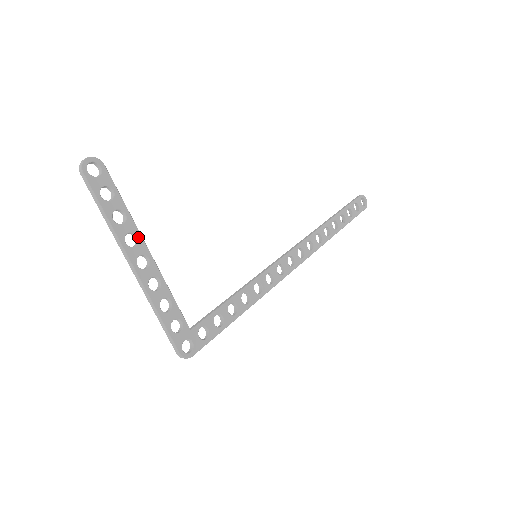
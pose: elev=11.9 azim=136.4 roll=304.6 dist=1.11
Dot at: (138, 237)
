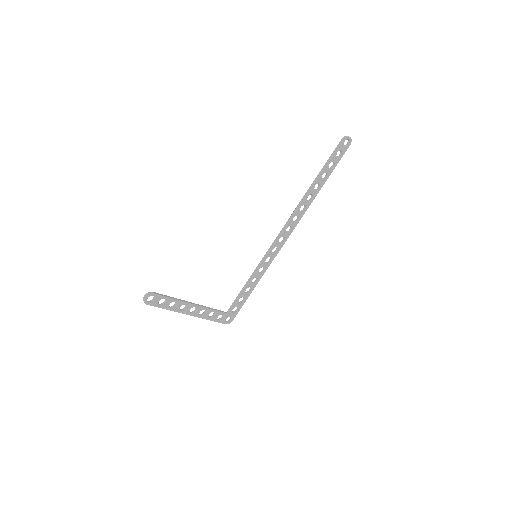
Dot at: (186, 304)
